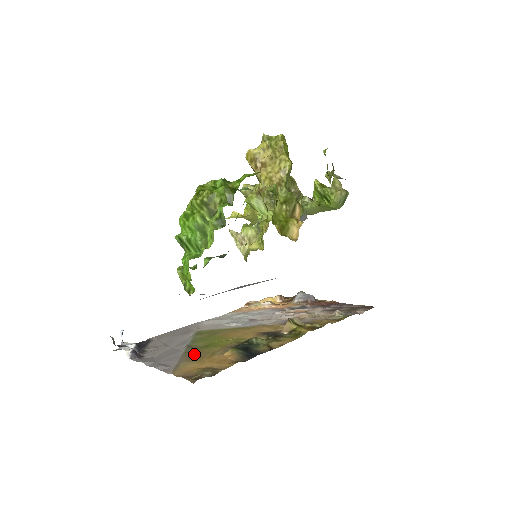
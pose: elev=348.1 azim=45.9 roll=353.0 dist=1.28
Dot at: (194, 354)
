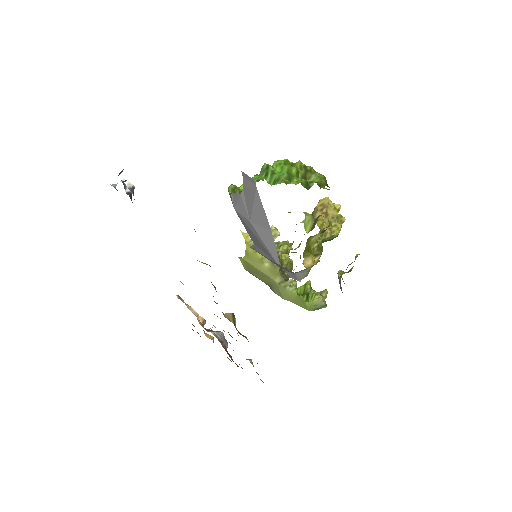
Dot at: occluded
